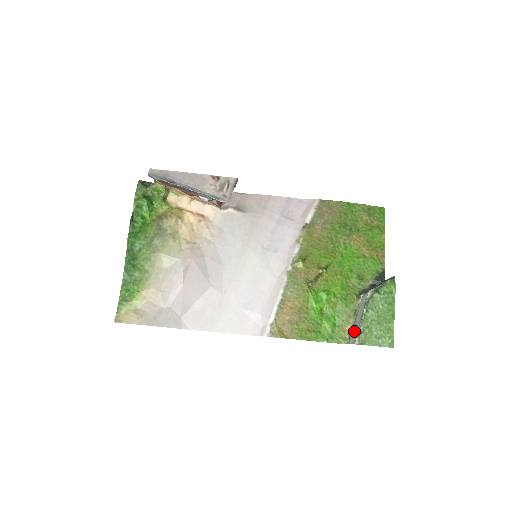
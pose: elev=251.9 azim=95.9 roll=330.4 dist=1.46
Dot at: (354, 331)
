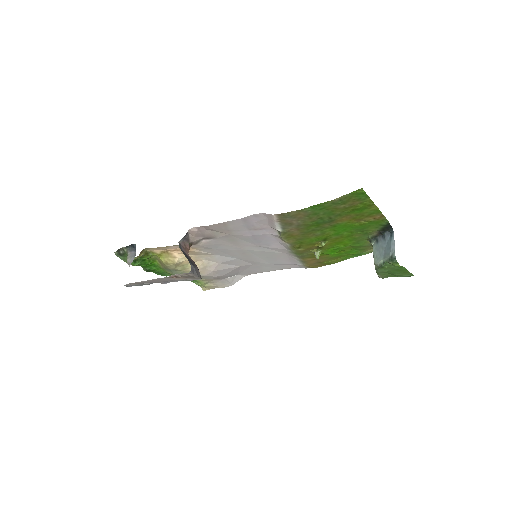
Dot at: occluded
